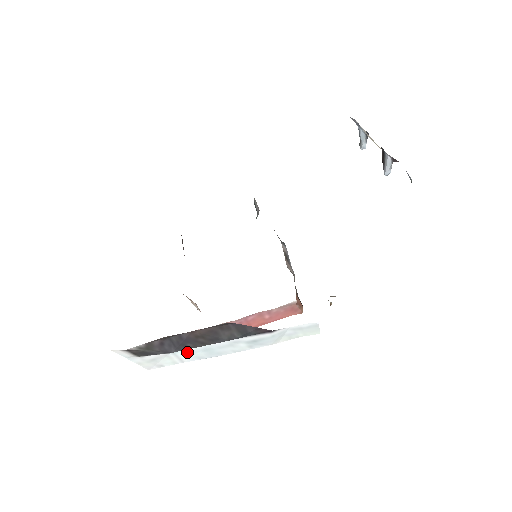
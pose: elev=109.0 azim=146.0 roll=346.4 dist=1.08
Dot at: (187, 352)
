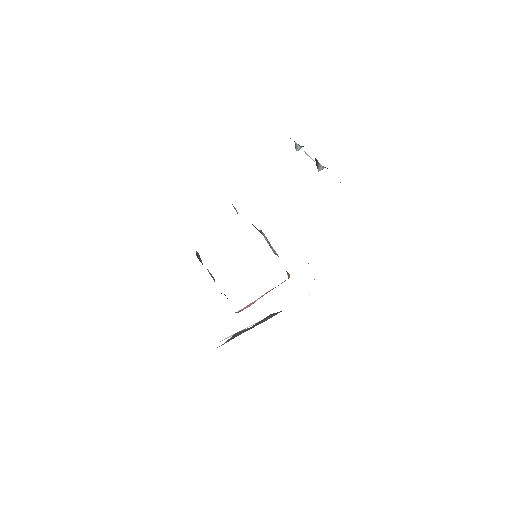
Dot at: occluded
